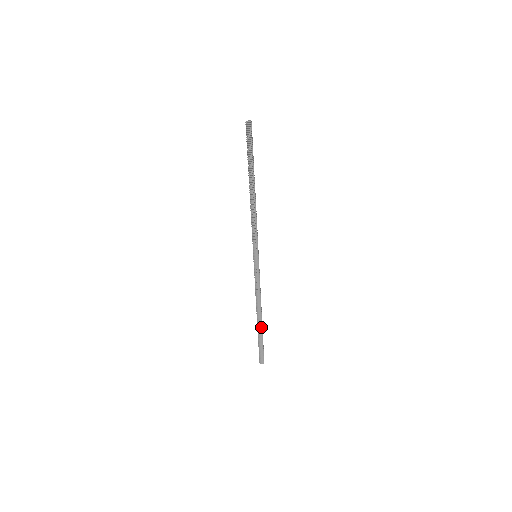
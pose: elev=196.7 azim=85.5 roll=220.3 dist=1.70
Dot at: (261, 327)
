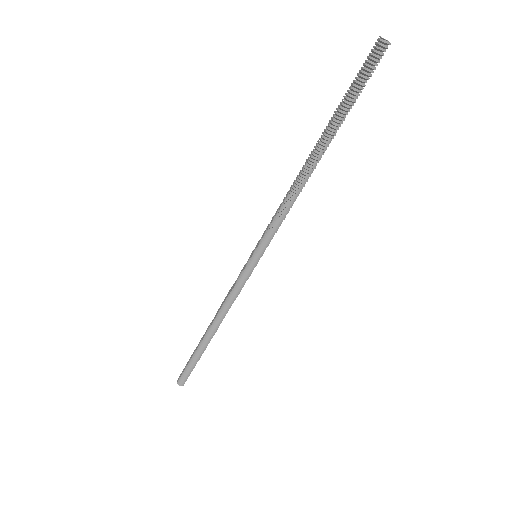
Dot at: (206, 345)
